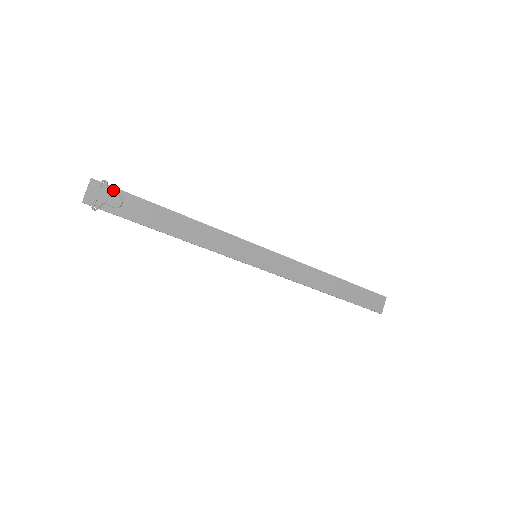
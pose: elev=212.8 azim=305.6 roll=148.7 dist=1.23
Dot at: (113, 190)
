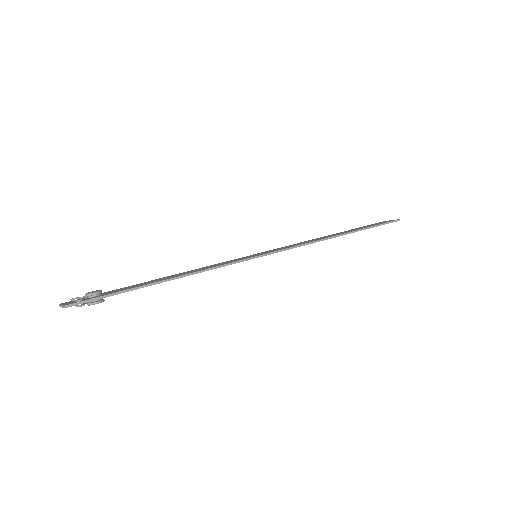
Dot at: (92, 301)
